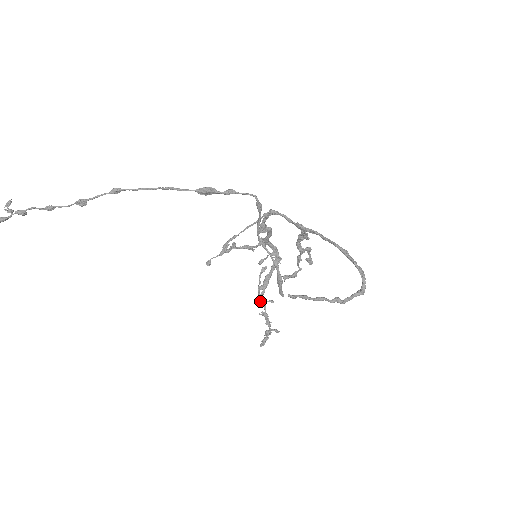
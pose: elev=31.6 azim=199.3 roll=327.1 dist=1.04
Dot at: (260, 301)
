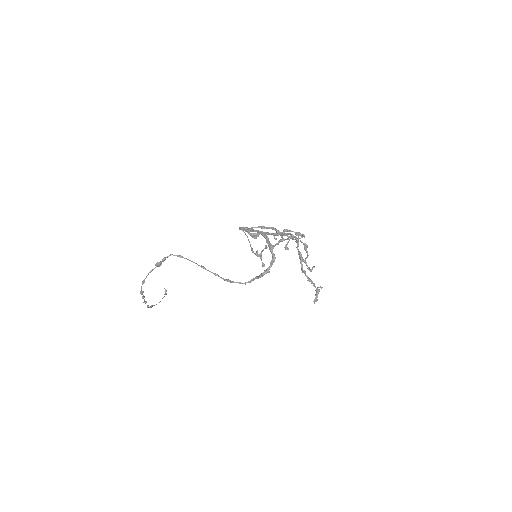
Dot at: (309, 270)
